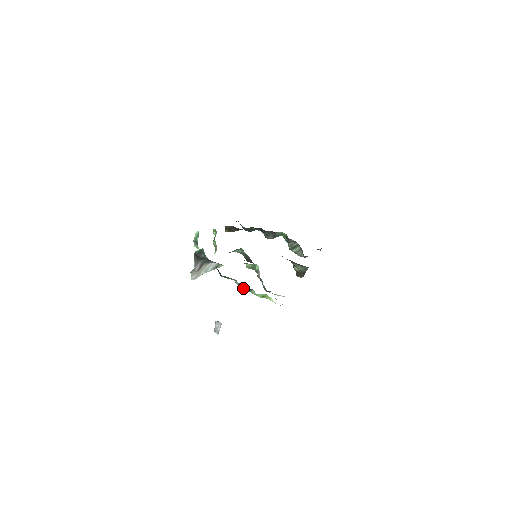
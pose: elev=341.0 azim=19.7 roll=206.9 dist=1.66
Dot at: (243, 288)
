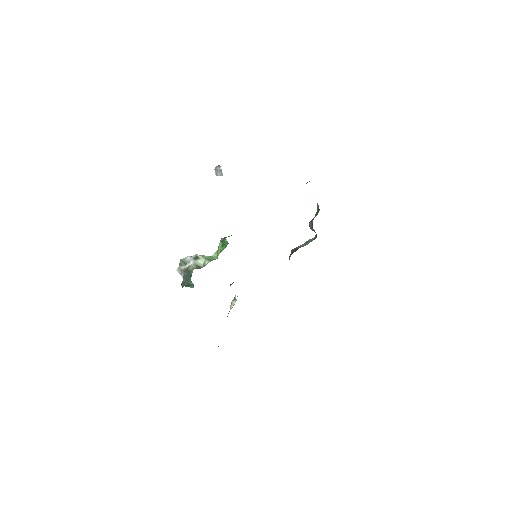
Dot at: occluded
